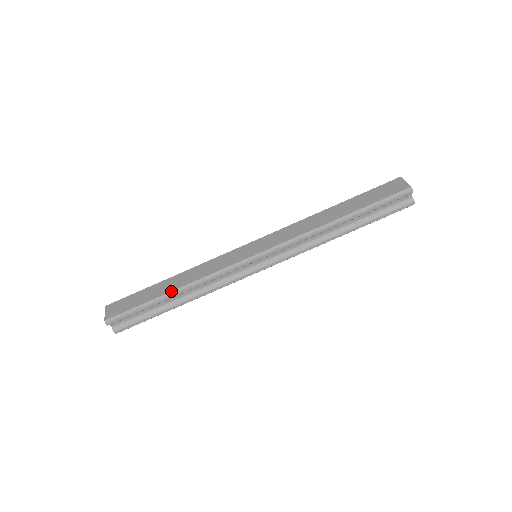
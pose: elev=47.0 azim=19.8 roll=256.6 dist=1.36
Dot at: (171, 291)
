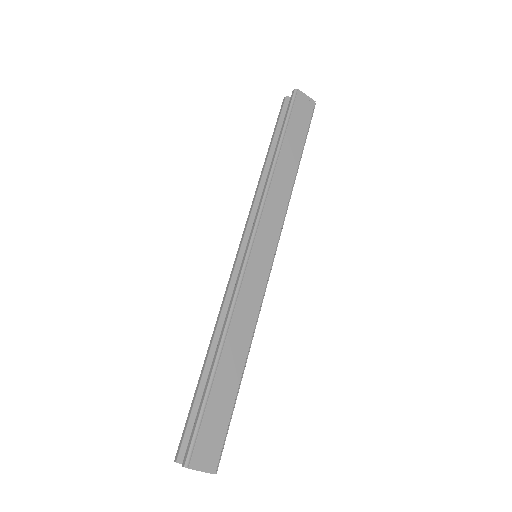
Dot at: (244, 368)
